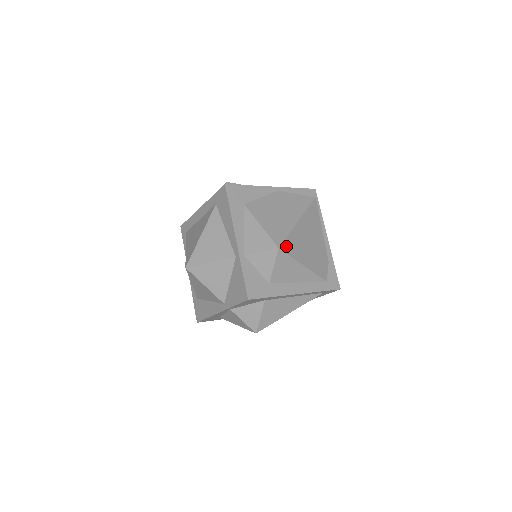
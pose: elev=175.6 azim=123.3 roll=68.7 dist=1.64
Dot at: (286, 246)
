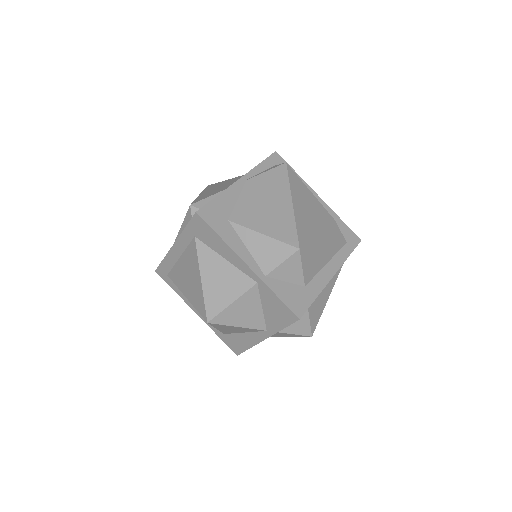
Dot at: (302, 240)
